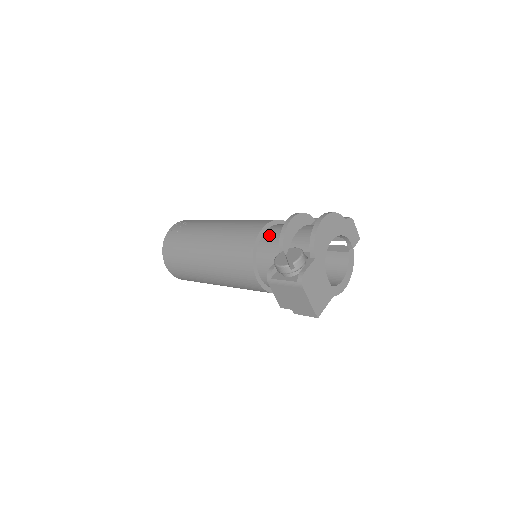
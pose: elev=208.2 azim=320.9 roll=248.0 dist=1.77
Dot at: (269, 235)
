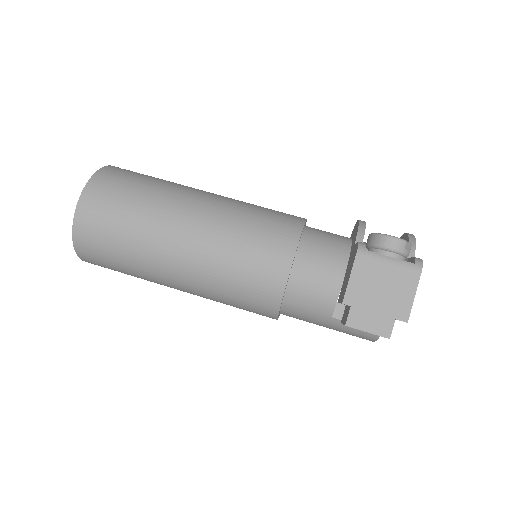
Dot at: occluded
